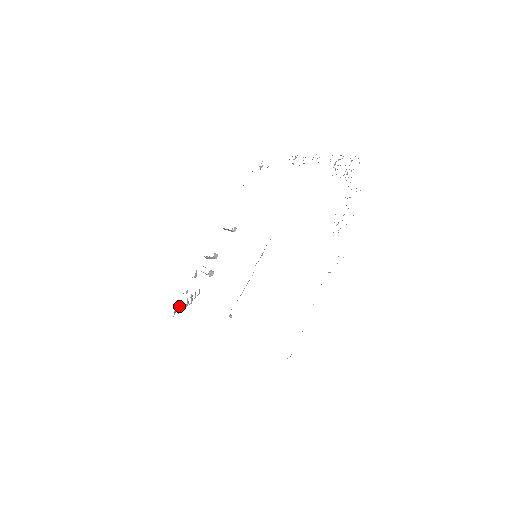
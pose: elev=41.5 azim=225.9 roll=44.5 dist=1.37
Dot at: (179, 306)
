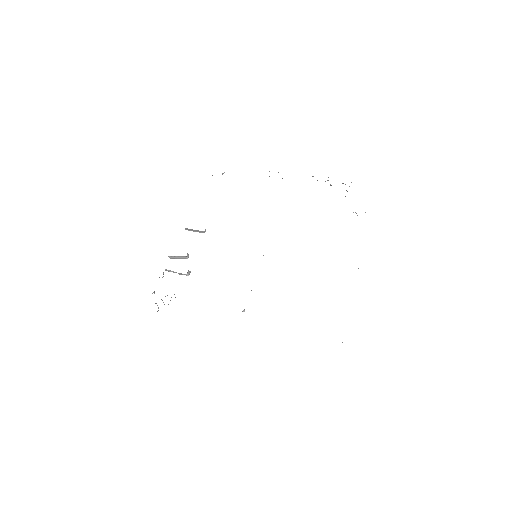
Dot at: occluded
